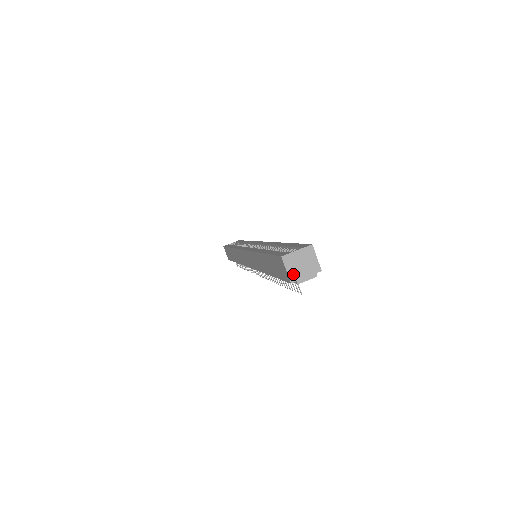
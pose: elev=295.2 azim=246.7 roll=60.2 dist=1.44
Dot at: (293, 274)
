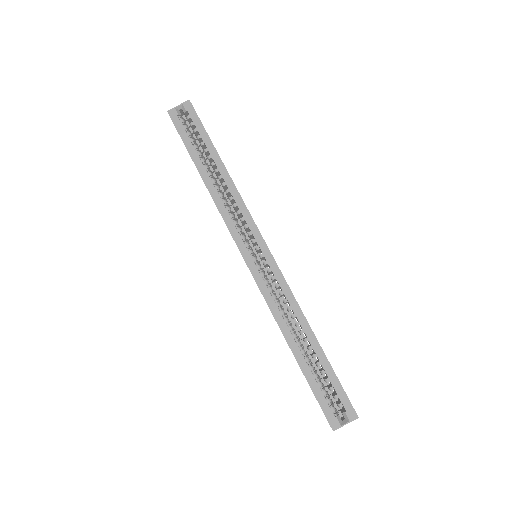
Dot at: occluded
